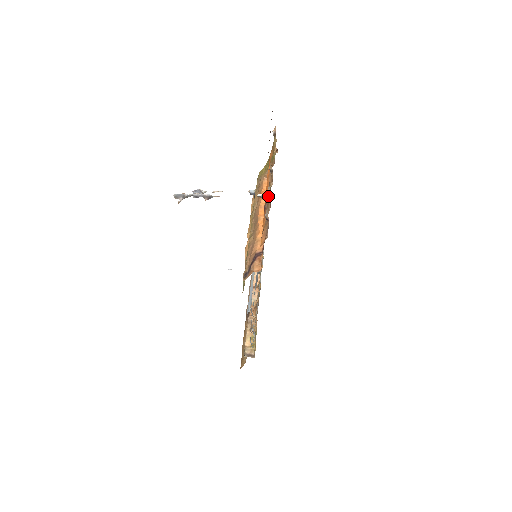
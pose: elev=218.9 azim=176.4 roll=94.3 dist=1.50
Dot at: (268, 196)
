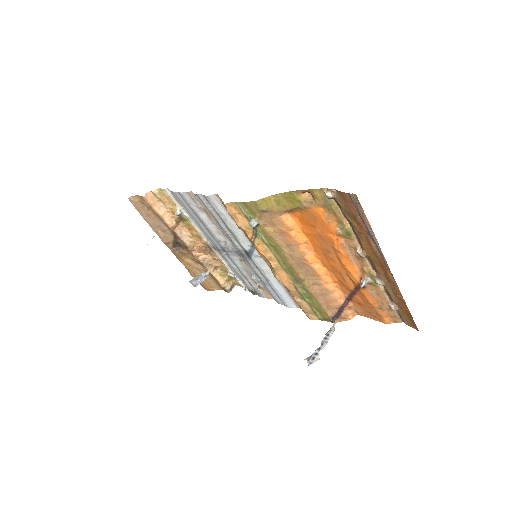
Dot at: (374, 283)
